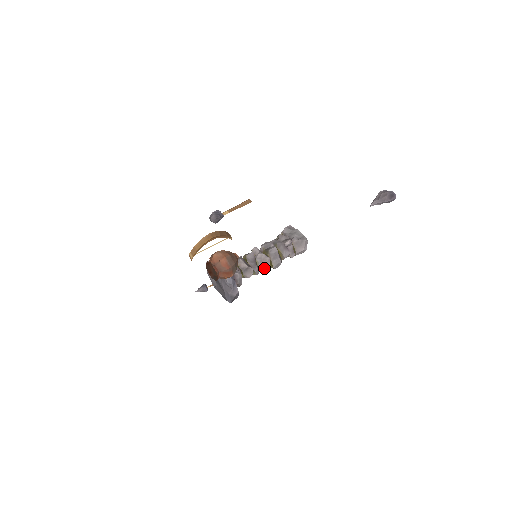
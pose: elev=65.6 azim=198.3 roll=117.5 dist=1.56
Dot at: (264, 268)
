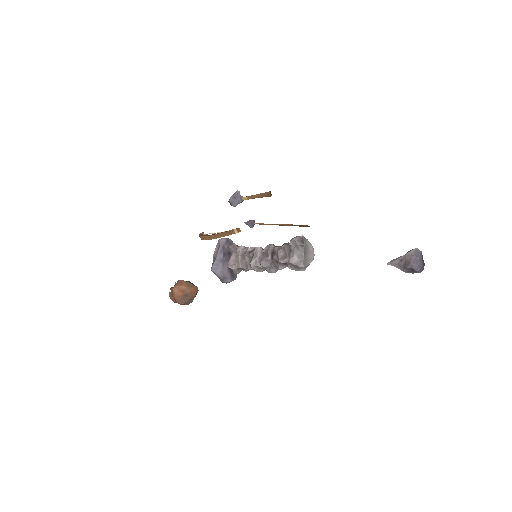
Dot at: (258, 271)
